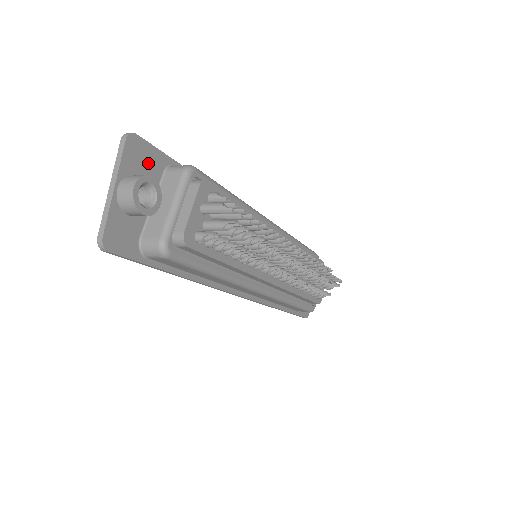
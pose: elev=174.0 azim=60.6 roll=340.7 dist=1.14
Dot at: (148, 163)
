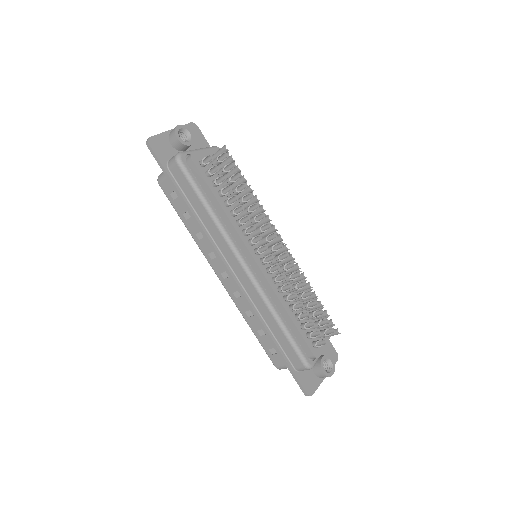
Dot at: (198, 141)
